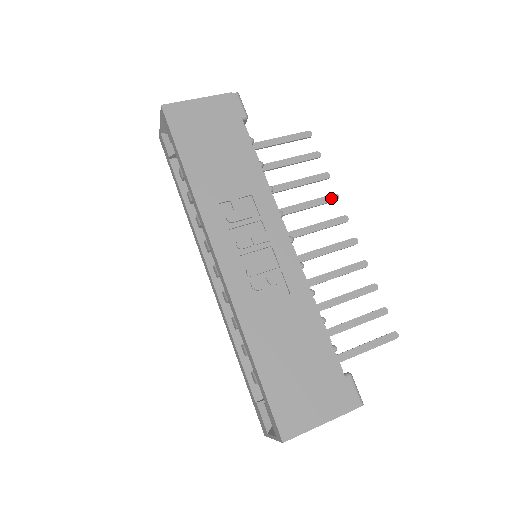
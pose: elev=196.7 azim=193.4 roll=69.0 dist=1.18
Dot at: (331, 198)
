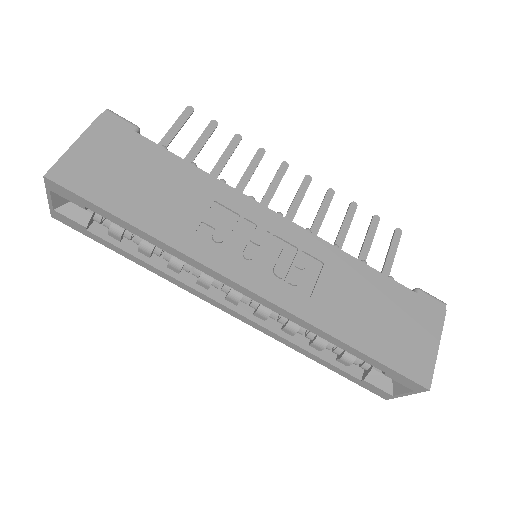
Dot at: (259, 155)
